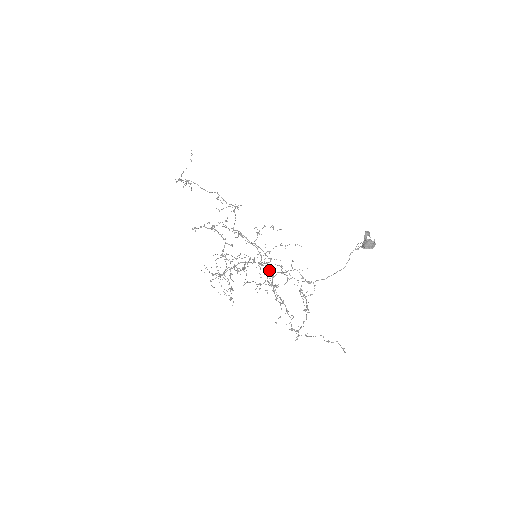
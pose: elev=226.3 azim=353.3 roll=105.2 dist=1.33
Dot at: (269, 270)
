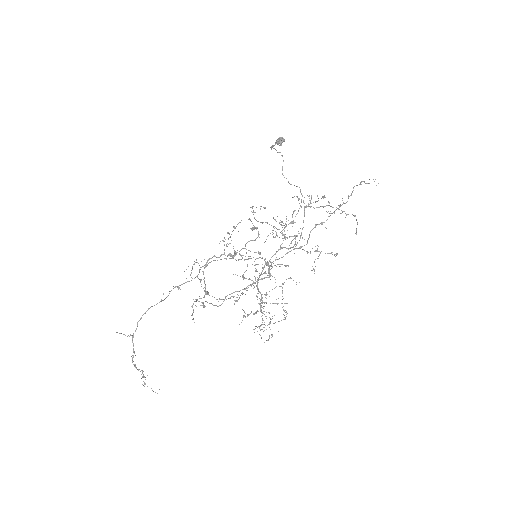
Dot at: (277, 251)
